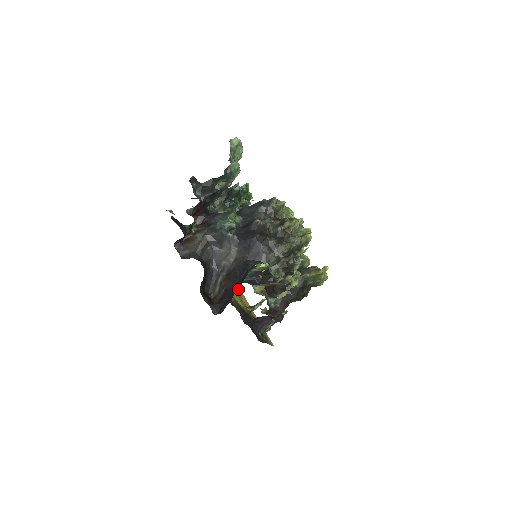
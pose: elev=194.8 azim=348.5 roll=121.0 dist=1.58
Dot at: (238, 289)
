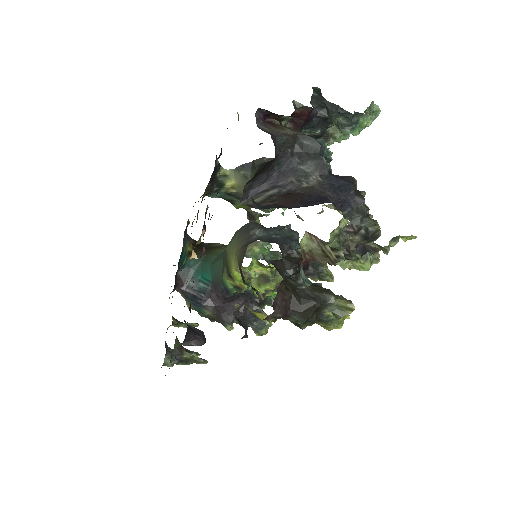
Dot at: occluded
